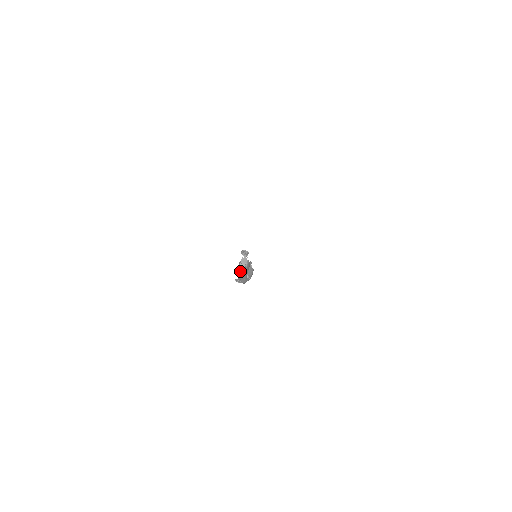
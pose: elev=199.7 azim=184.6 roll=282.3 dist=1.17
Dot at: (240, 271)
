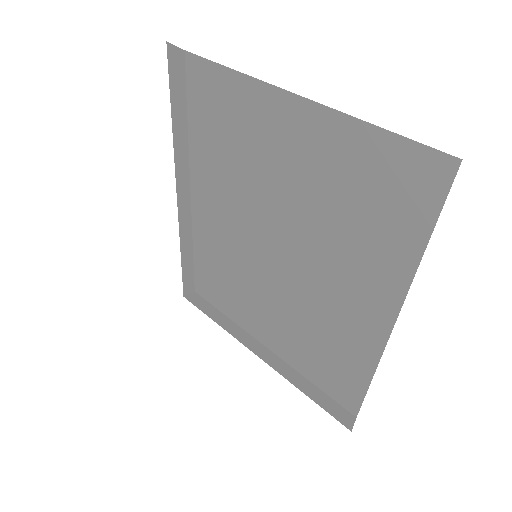
Dot at: (279, 243)
